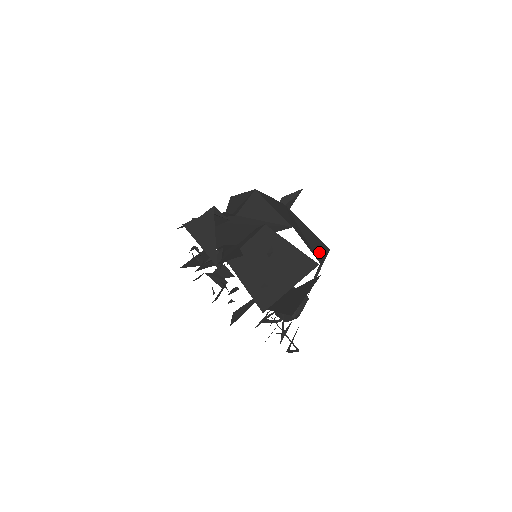
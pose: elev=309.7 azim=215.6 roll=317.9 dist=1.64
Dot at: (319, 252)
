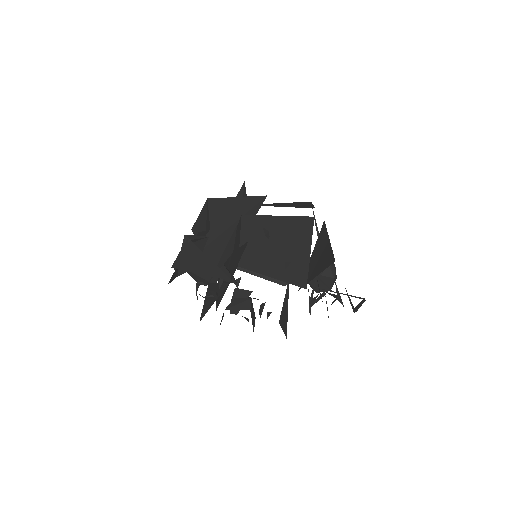
Dot at: (305, 206)
